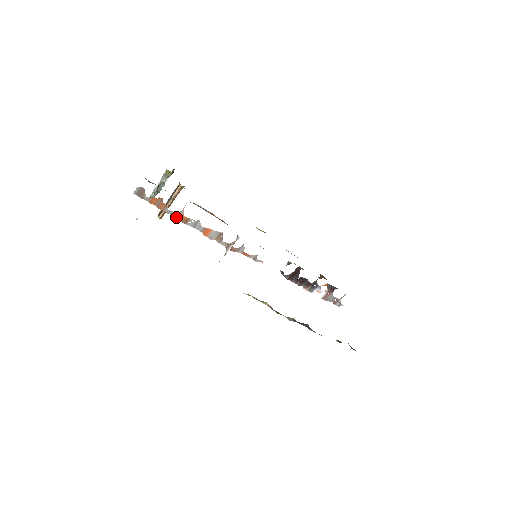
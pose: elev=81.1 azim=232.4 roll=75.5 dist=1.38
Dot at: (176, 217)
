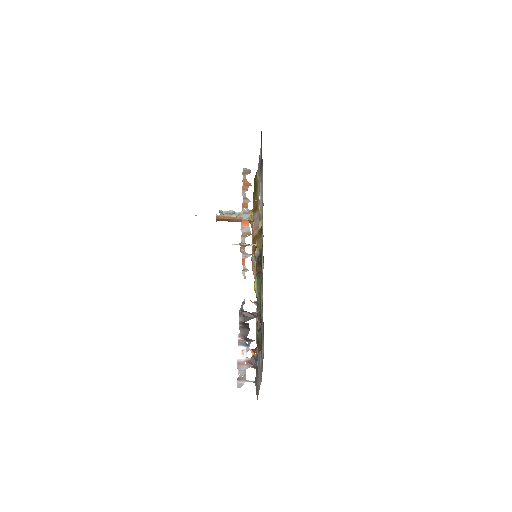
Dot at: (243, 199)
